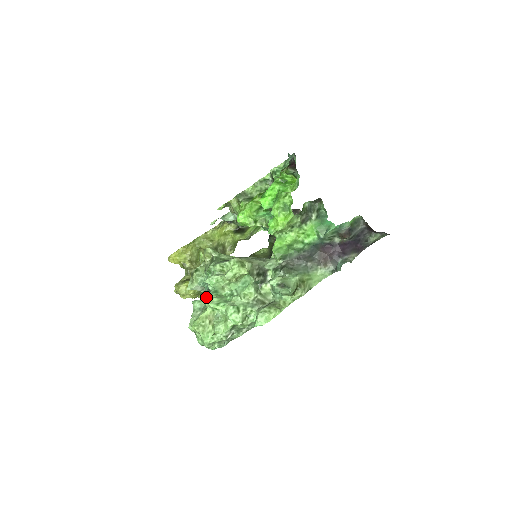
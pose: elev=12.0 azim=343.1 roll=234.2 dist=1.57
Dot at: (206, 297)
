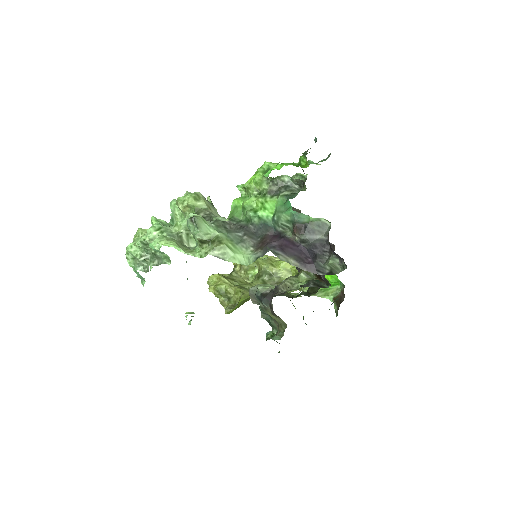
Dot at: occluded
